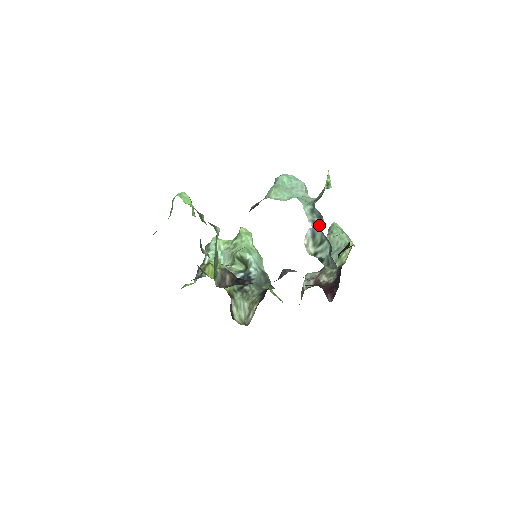
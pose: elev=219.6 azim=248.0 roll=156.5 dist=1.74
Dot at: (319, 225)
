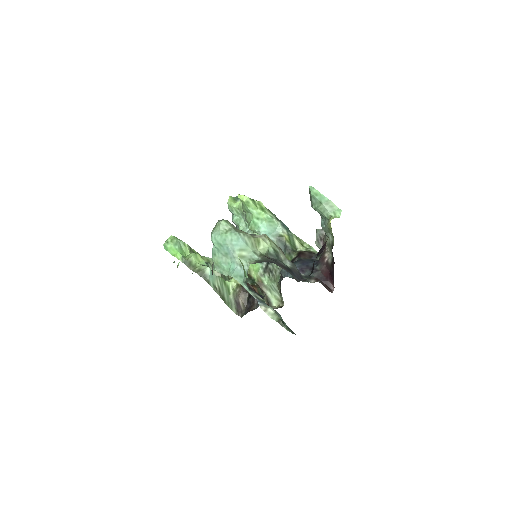
Dot at: (262, 300)
